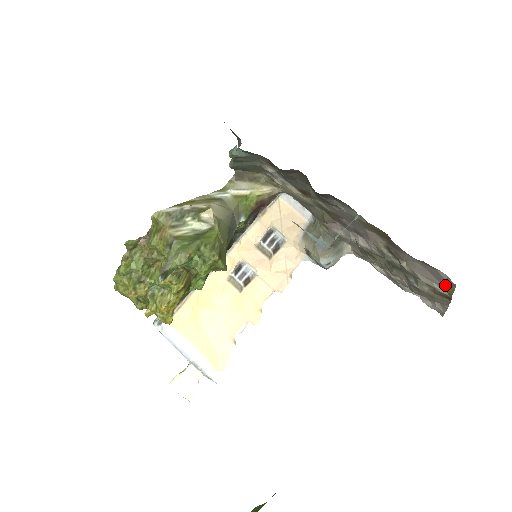
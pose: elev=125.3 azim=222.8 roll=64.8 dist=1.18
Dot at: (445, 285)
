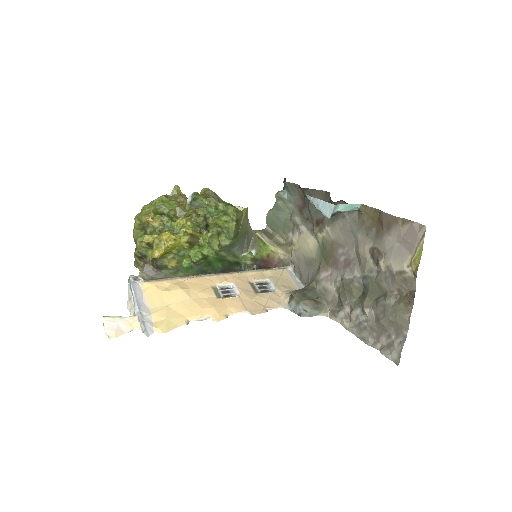
Dot at: (415, 251)
